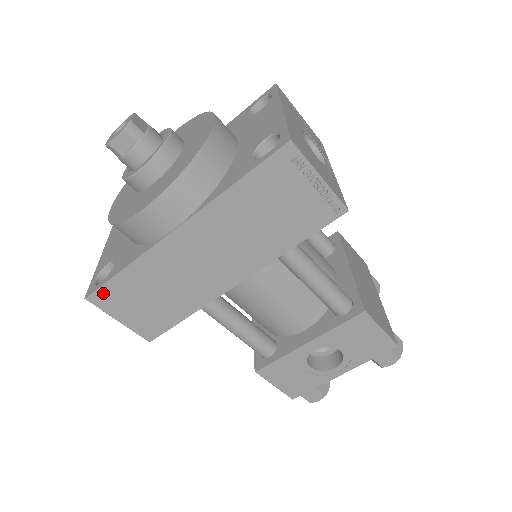
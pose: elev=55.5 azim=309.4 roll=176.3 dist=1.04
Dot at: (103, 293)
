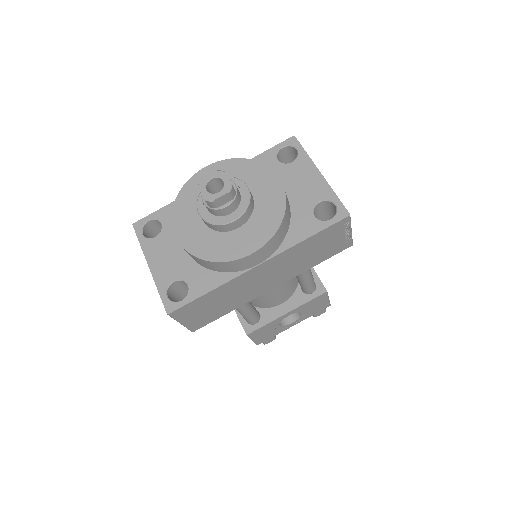
Dot at: (184, 309)
